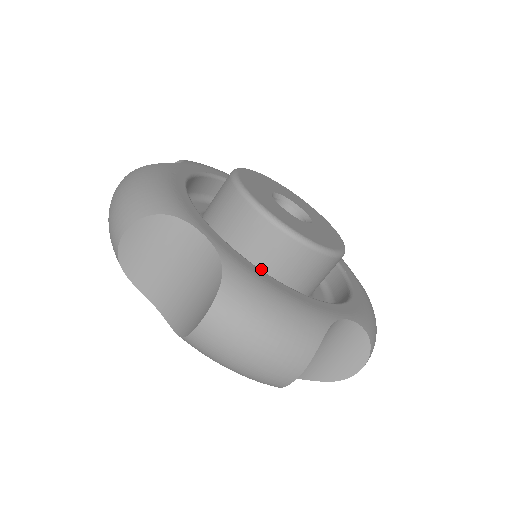
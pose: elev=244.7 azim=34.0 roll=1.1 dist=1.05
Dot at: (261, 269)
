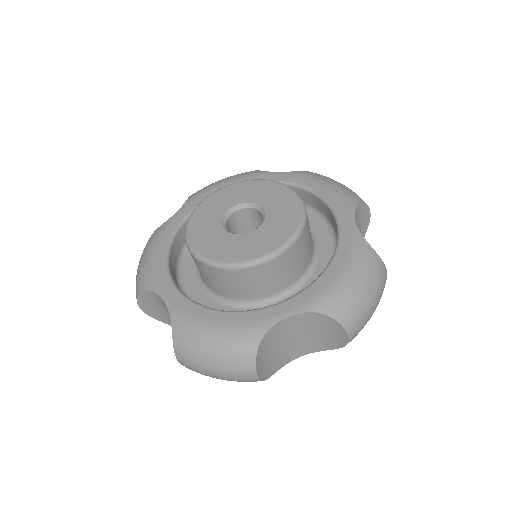
Dot at: (227, 291)
